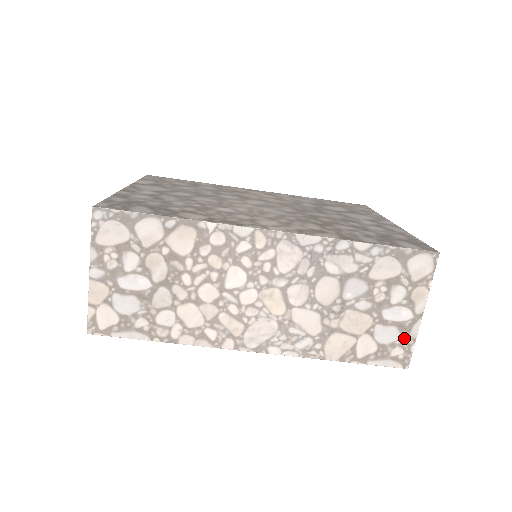
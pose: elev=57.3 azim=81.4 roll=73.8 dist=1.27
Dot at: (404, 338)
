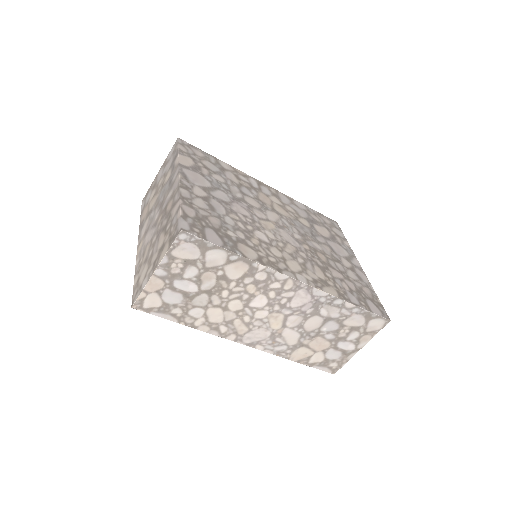
Dot at: (342, 359)
